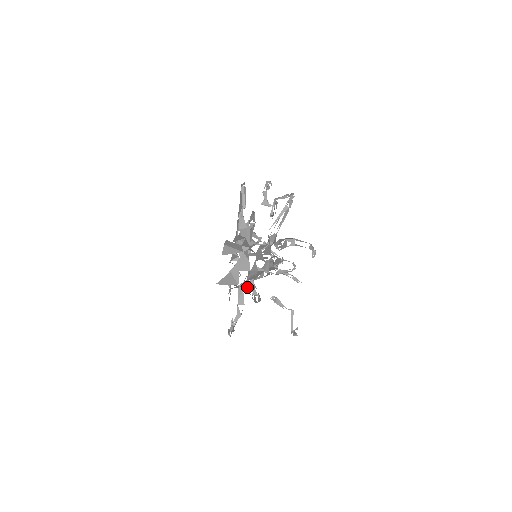
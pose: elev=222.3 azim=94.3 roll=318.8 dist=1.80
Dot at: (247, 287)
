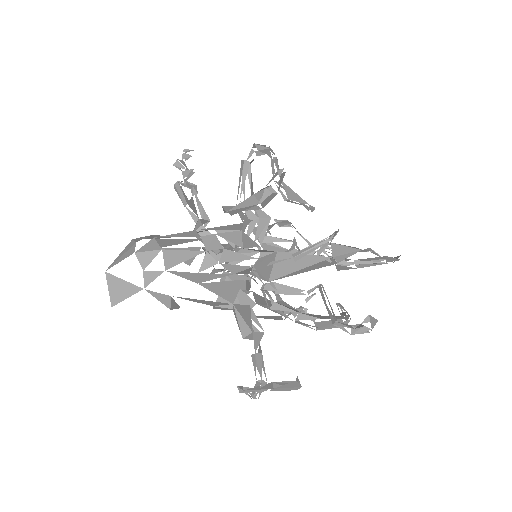
Dot at: occluded
